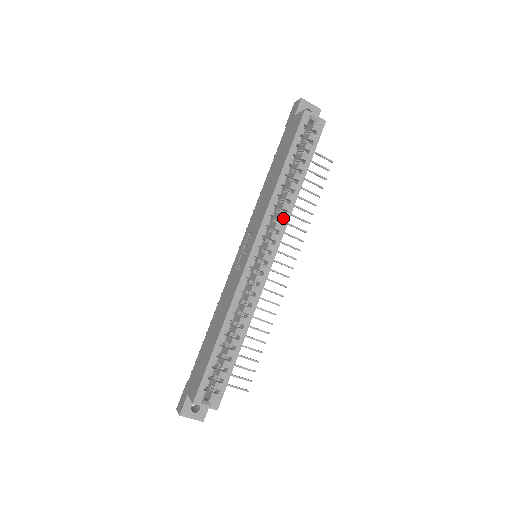
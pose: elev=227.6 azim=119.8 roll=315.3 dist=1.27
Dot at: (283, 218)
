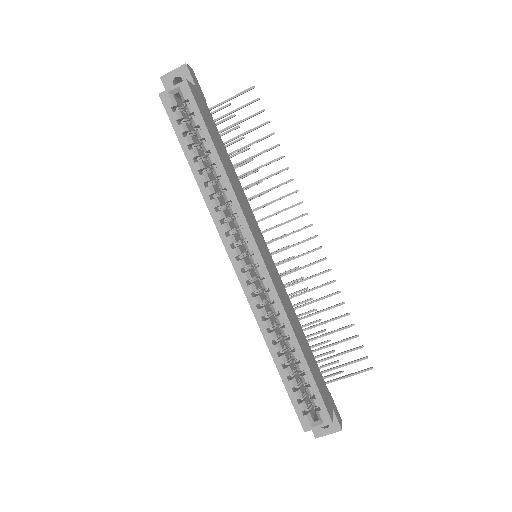
Dot at: (233, 211)
